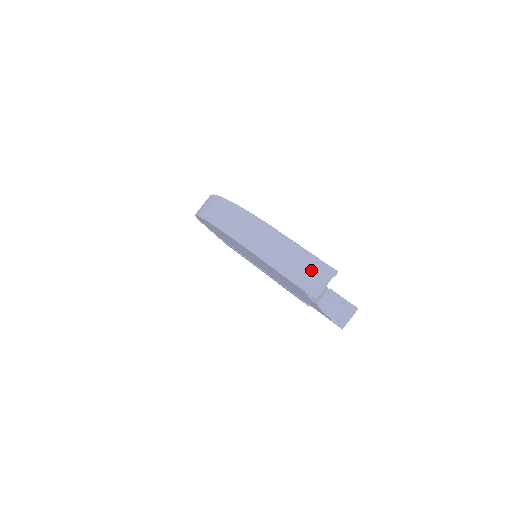
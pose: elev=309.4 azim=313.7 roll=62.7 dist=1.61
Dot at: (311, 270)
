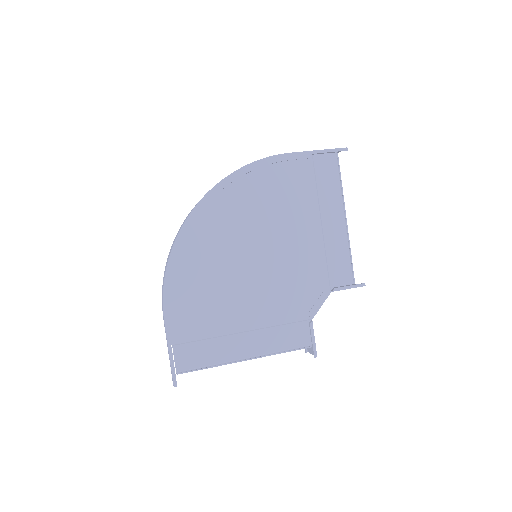
Dot at: occluded
